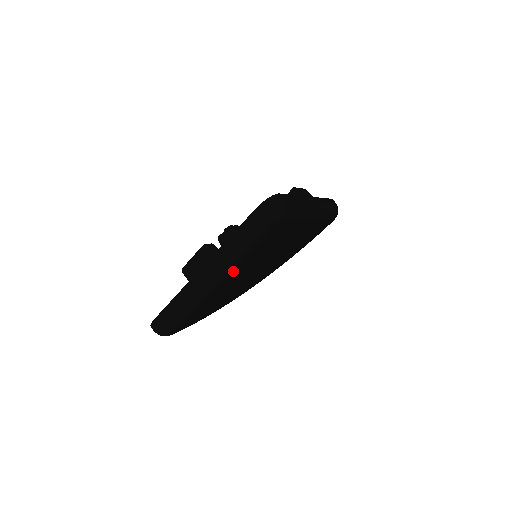
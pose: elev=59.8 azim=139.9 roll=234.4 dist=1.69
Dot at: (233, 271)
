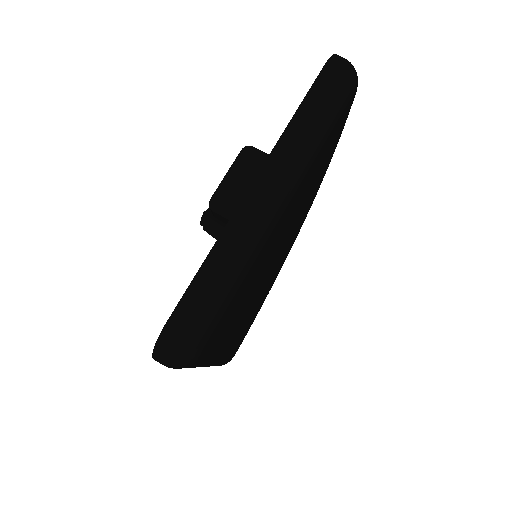
Dot at: (221, 350)
